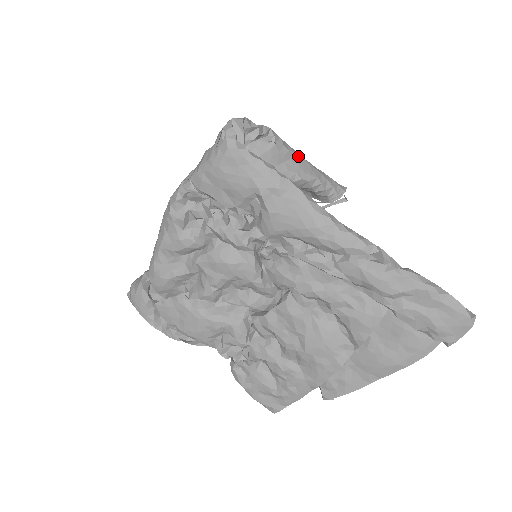
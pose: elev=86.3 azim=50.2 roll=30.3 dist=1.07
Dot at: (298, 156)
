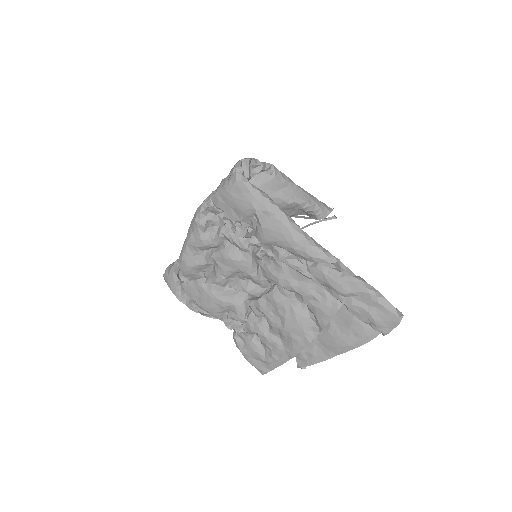
Dot at: (293, 185)
